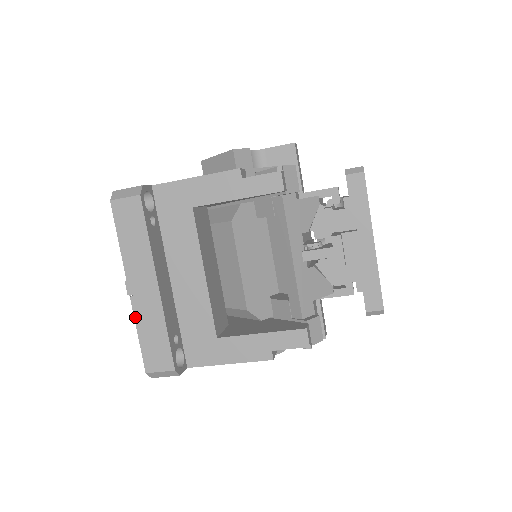
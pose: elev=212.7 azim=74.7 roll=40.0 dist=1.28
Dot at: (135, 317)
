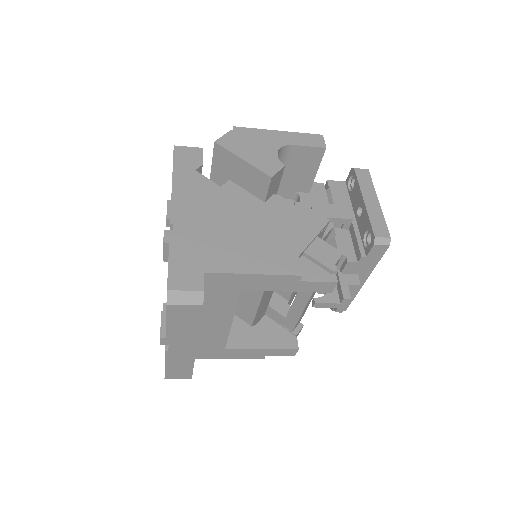
Dot at: (166, 359)
